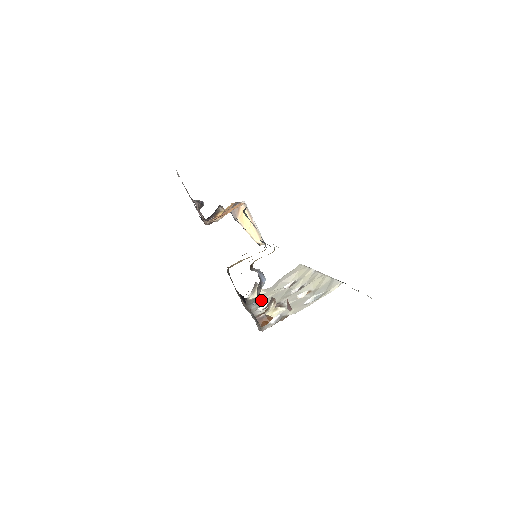
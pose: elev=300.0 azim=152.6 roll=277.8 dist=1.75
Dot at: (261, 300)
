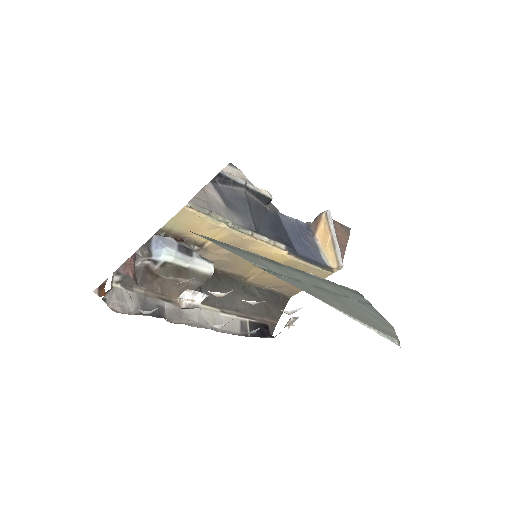
Dot at: occluded
